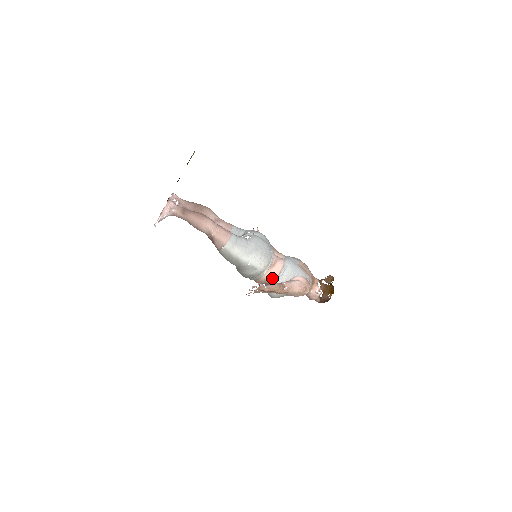
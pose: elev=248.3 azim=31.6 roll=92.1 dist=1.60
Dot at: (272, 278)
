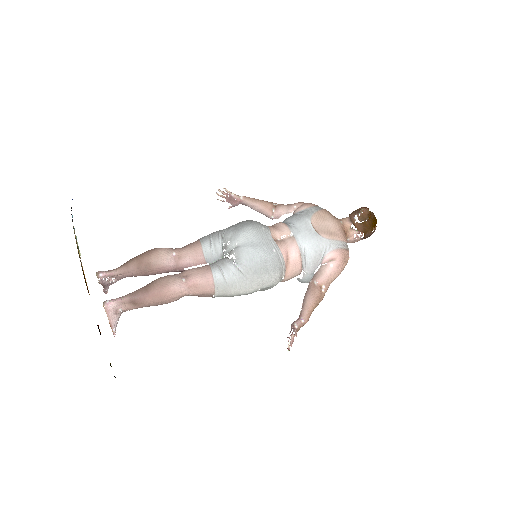
Dot at: (295, 275)
